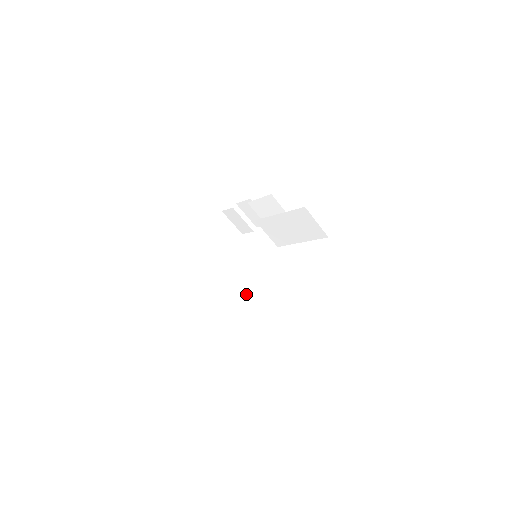
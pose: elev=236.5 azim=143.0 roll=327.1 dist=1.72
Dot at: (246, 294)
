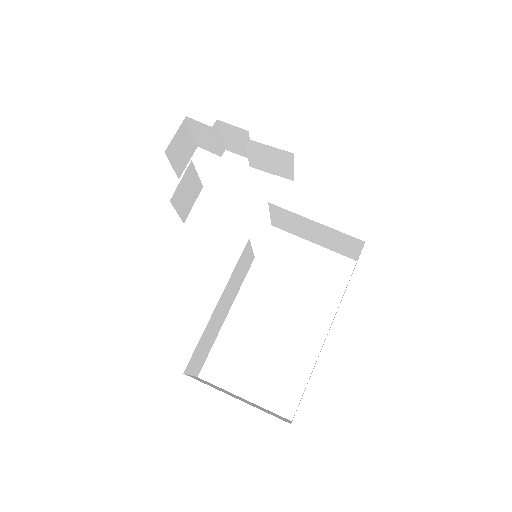
Dot at: (230, 305)
